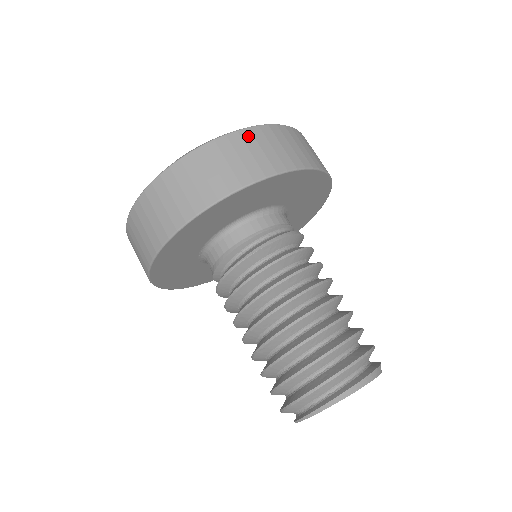
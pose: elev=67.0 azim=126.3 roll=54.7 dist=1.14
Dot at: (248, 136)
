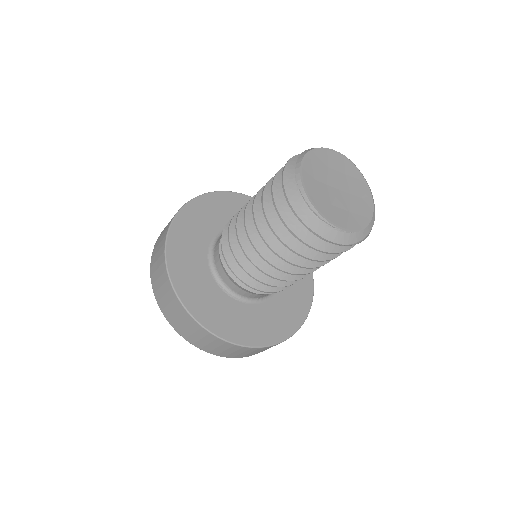
Dot at: occluded
